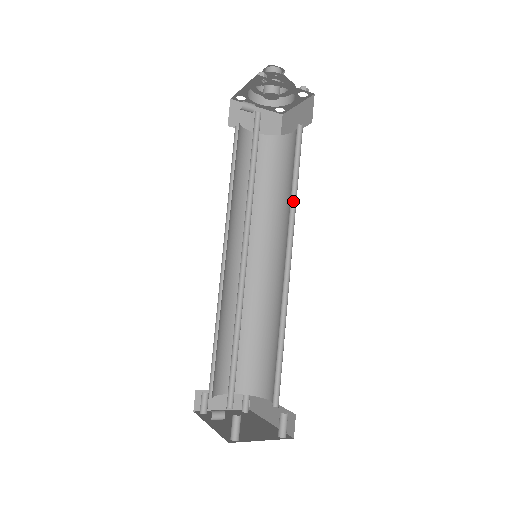
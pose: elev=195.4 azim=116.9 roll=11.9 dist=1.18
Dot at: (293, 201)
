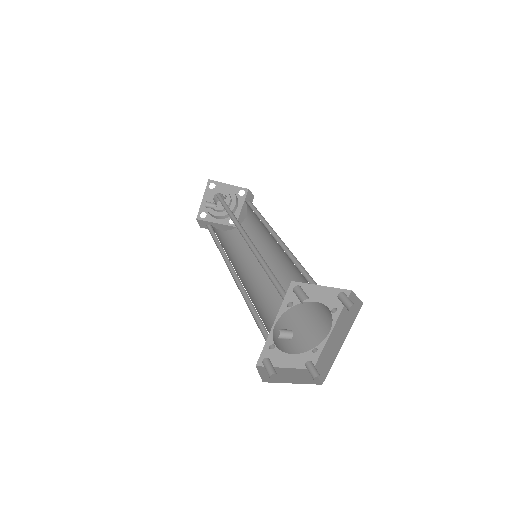
Dot at: (265, 224)
